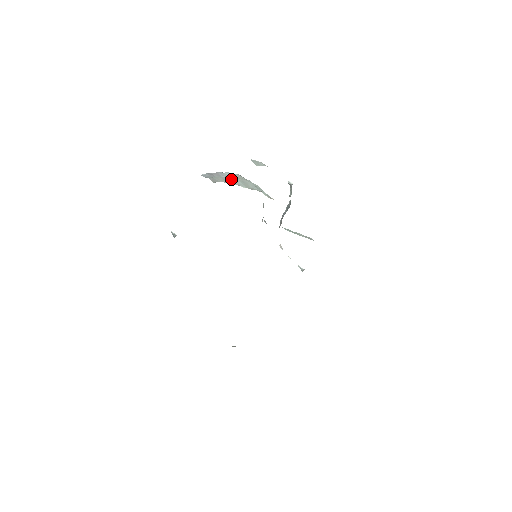
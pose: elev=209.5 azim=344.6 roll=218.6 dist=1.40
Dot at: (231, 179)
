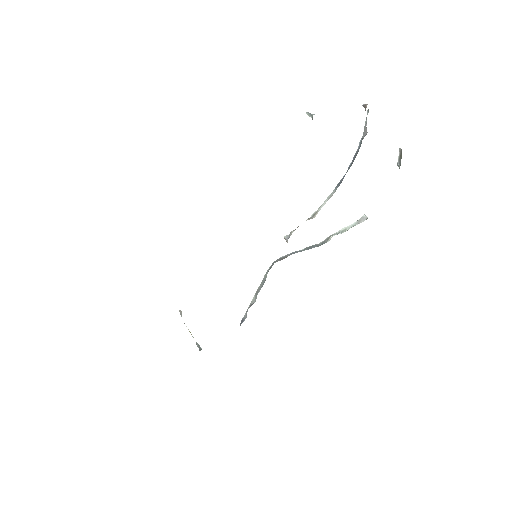
Dot at: occluded
